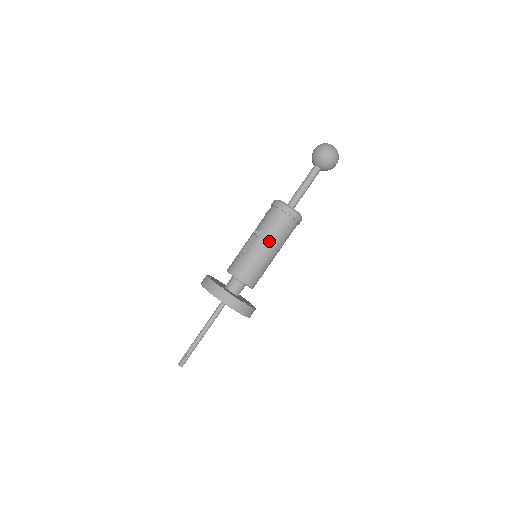
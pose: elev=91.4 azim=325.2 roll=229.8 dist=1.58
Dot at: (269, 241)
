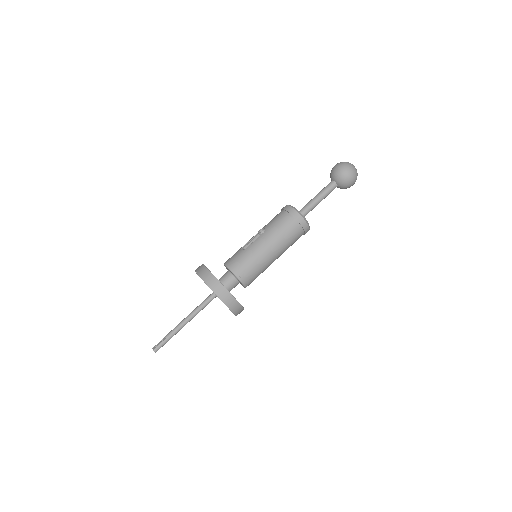
Dot at: (271, 240)
